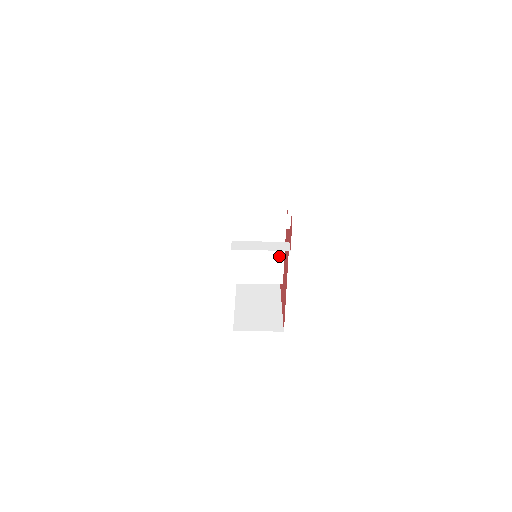
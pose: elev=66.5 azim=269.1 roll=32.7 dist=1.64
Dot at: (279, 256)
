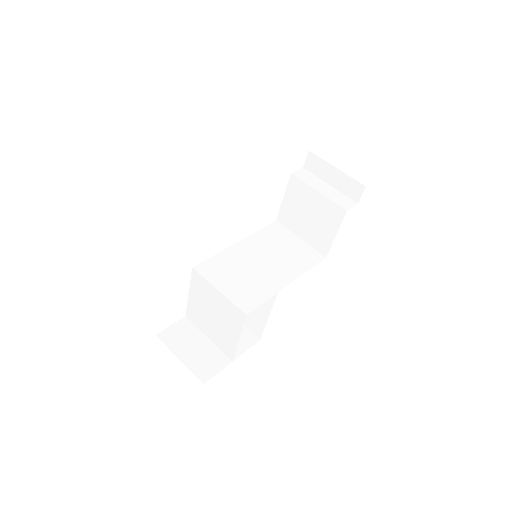
Dot at: (275, 285)
